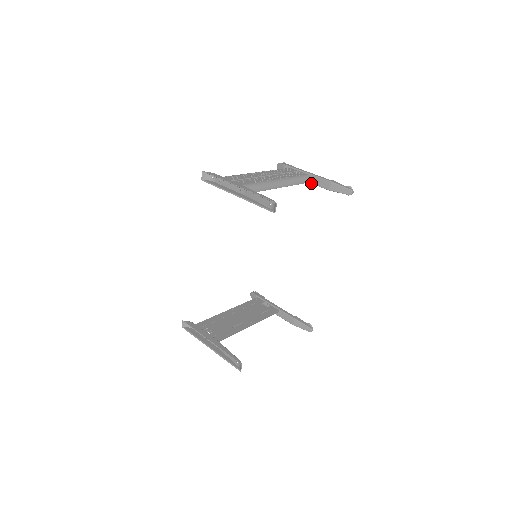
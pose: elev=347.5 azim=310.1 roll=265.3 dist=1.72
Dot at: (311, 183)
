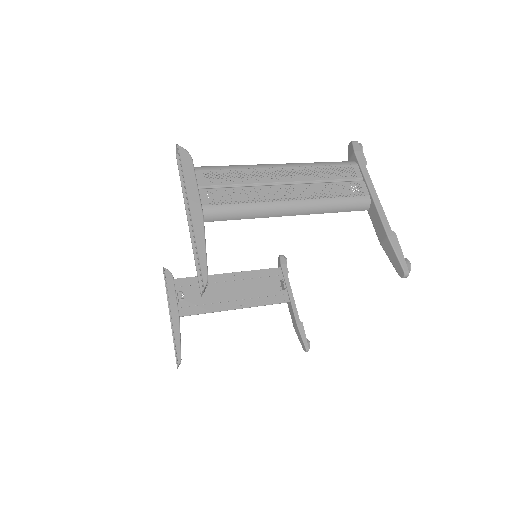
Dot at: (368, 211)
